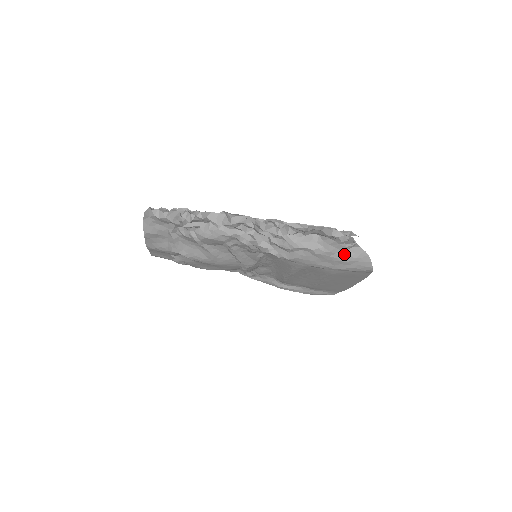
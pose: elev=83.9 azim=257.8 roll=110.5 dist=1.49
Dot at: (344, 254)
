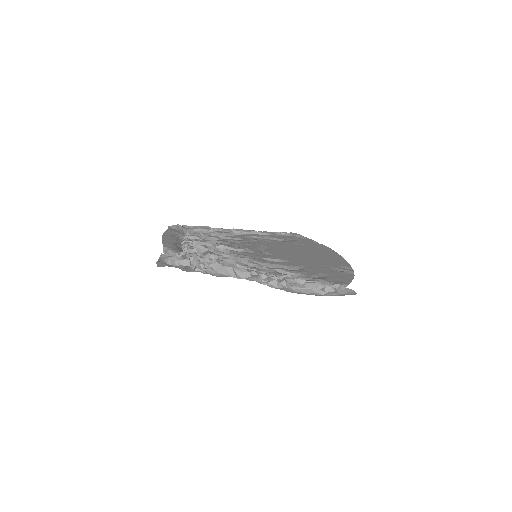
Dot at: occluded
